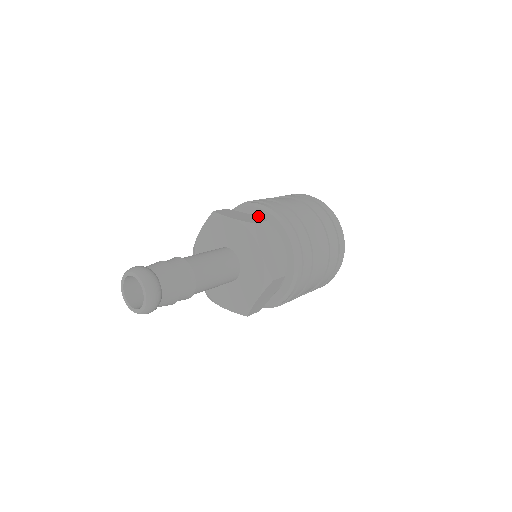
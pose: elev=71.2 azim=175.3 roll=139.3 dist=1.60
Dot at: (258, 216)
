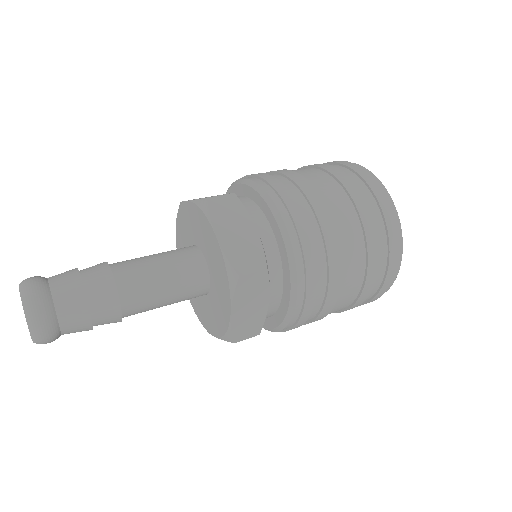
Dot at: (271, 232)
